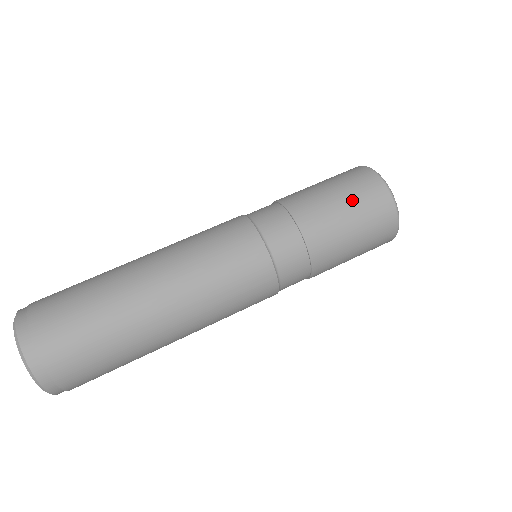
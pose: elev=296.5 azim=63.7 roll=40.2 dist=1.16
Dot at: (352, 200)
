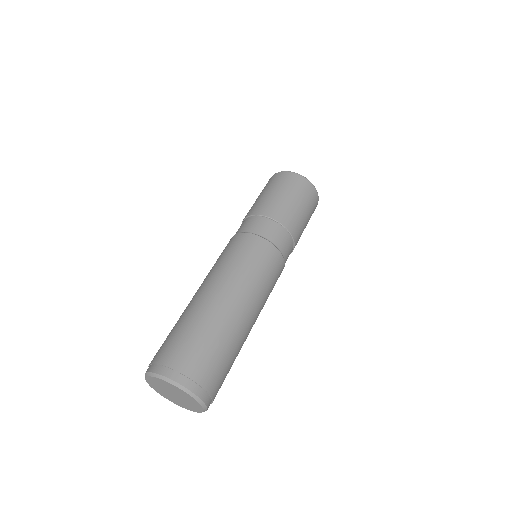
Dot at: (302, 200)
